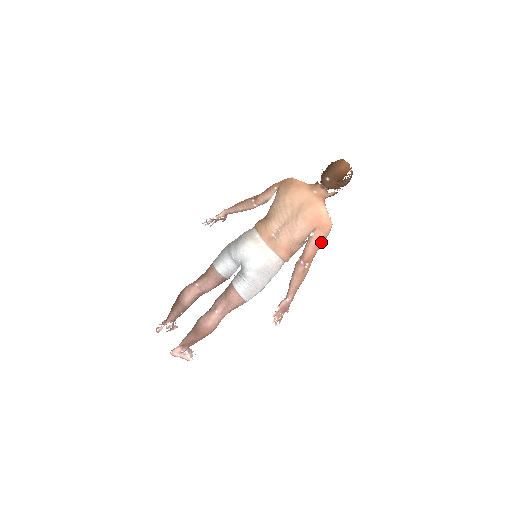
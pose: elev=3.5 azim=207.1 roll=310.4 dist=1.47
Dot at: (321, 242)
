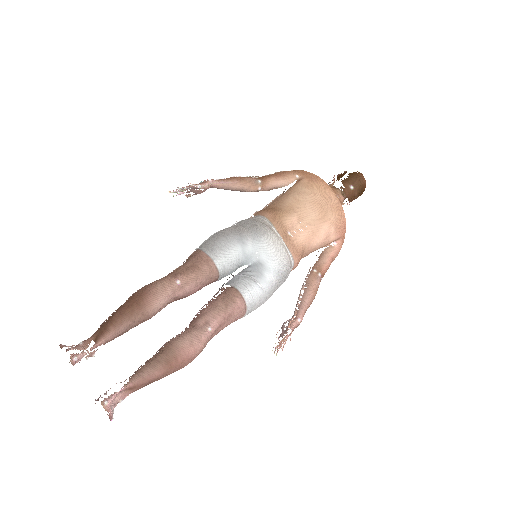
Dot at: (337, 255)
